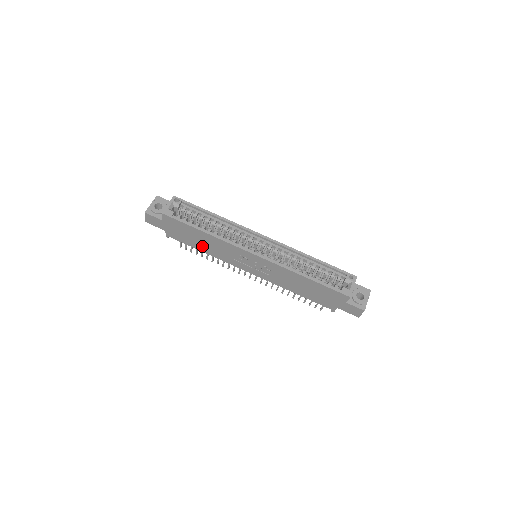
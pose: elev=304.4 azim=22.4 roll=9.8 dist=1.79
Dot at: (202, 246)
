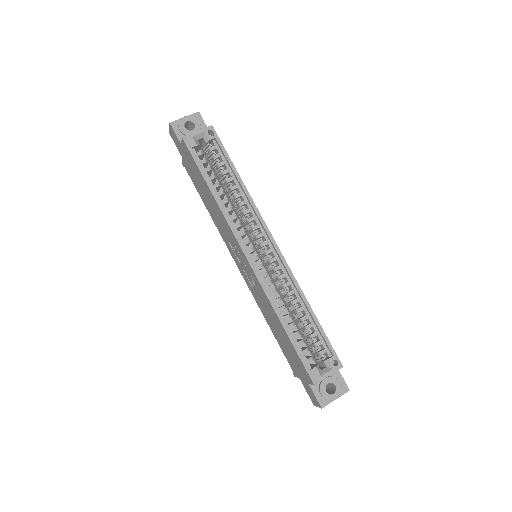
Dot at: (207, 203)
